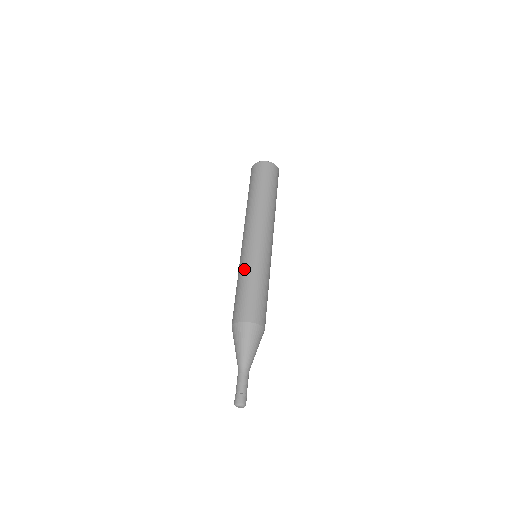
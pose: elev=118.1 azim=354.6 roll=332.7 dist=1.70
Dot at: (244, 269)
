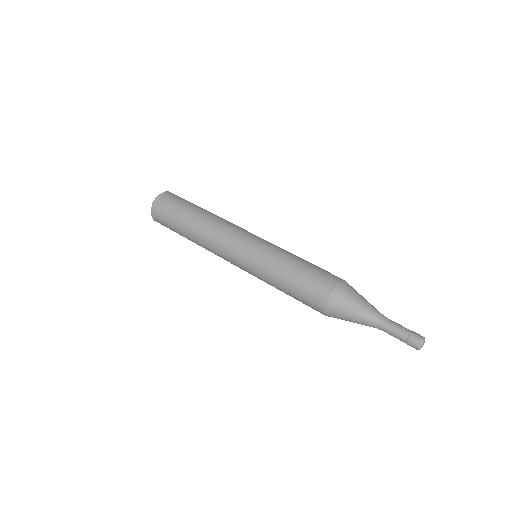
Dot at: (267, 274)
